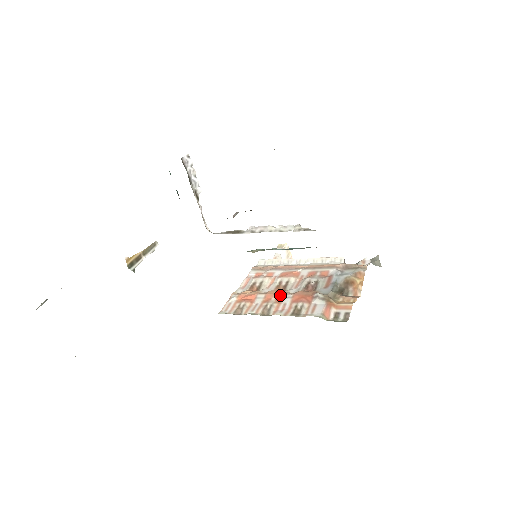
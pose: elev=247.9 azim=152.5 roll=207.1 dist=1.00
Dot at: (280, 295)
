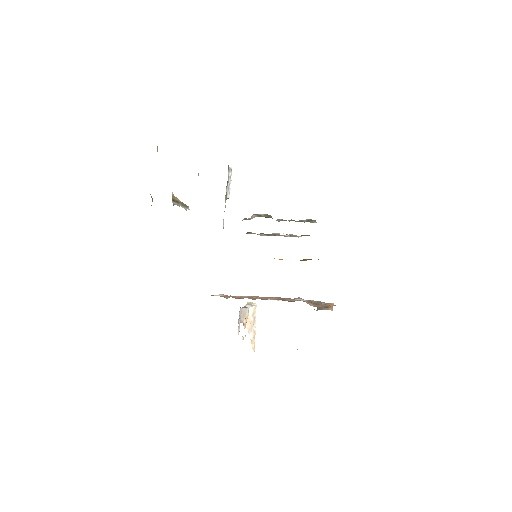
Dot at: (264, 297)
